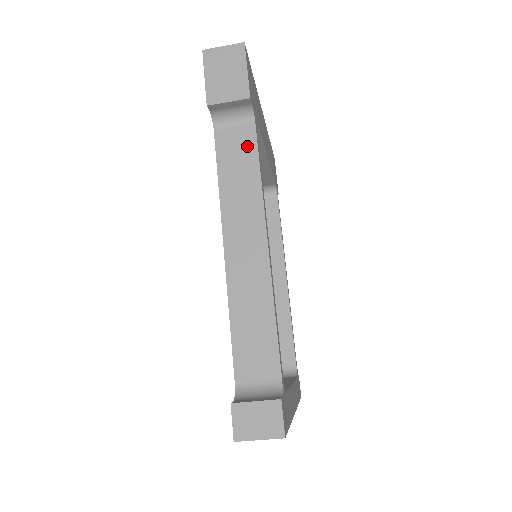
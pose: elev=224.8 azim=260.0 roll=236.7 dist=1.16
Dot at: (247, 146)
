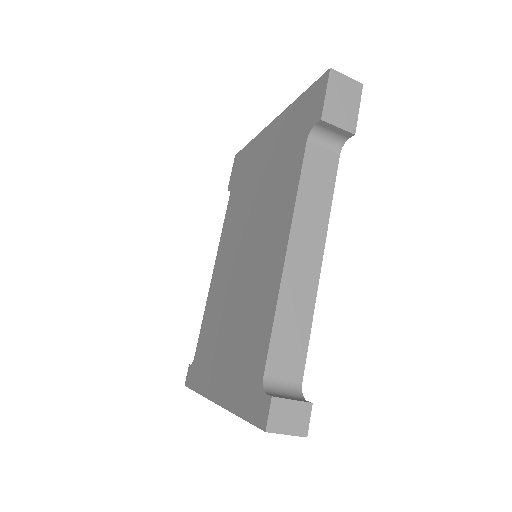
Dot at: (329, 170)
